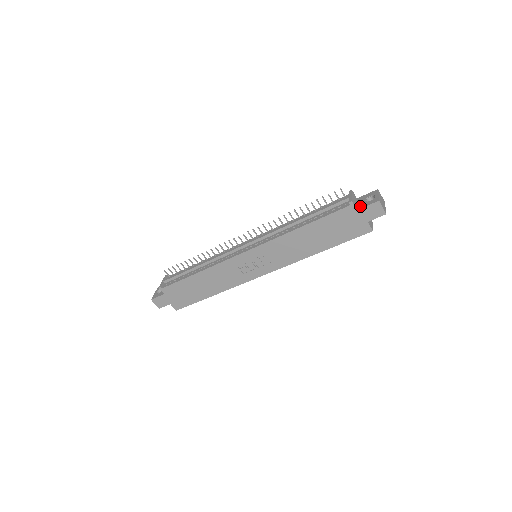
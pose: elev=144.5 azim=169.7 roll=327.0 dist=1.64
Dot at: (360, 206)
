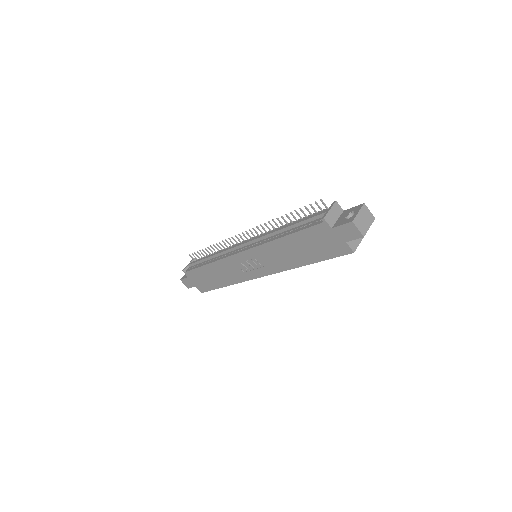
Dot at: (336, 223)
